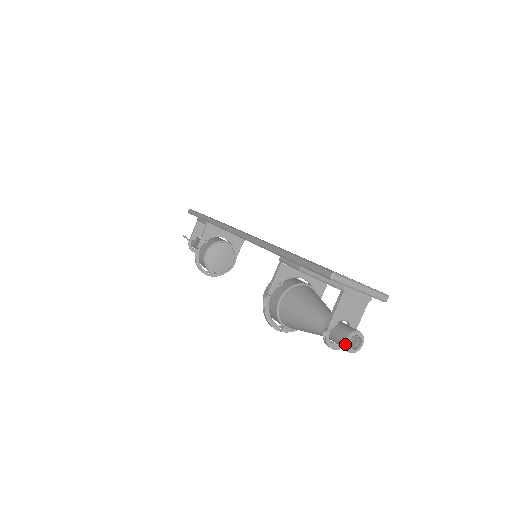
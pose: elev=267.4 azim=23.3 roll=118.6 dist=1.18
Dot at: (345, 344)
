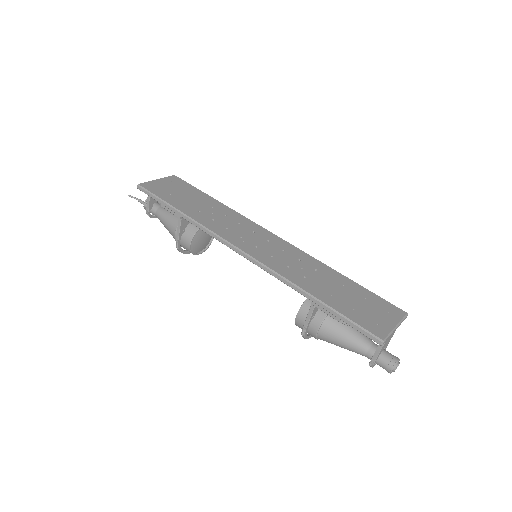
Dot at: occluded
